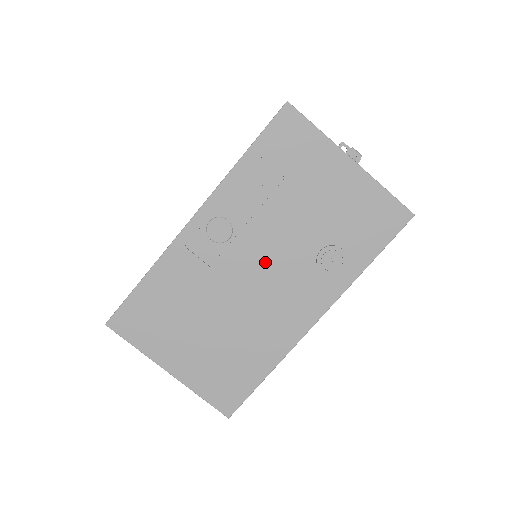
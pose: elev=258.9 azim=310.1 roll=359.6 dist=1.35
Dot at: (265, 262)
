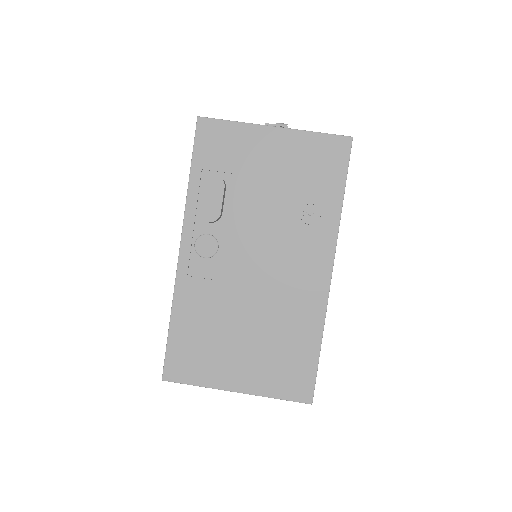
Dot at: (258, 249)
